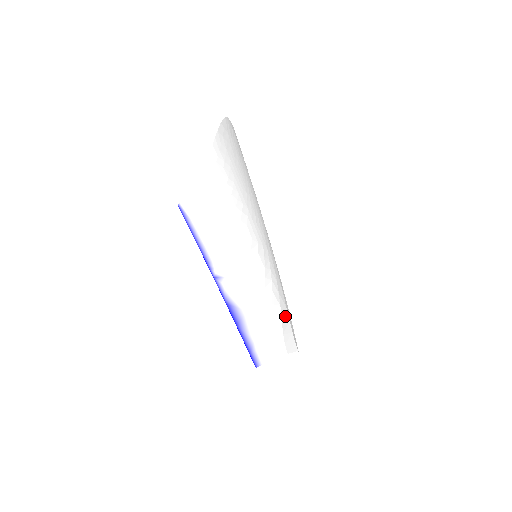
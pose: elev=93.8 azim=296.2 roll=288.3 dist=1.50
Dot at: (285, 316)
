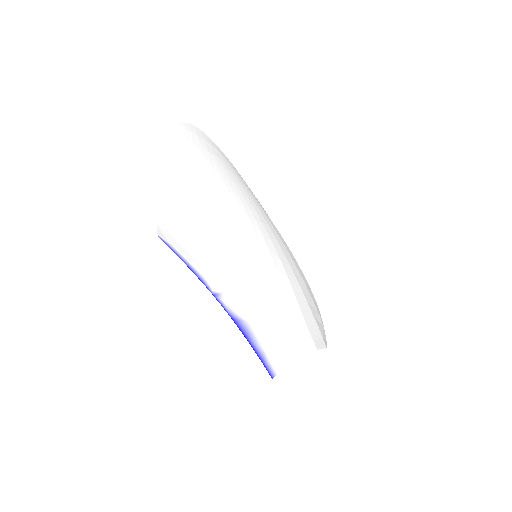
Dot at: (296, 315)
